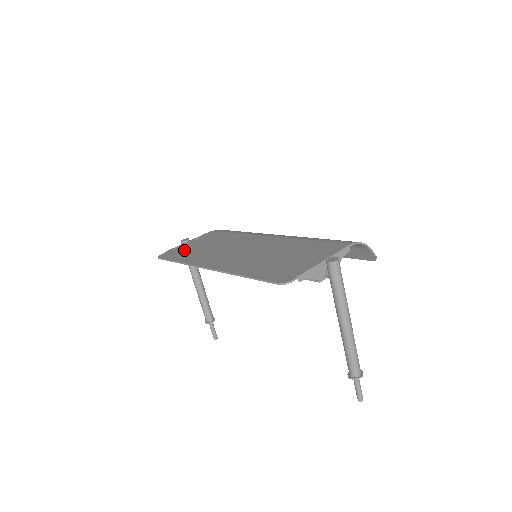
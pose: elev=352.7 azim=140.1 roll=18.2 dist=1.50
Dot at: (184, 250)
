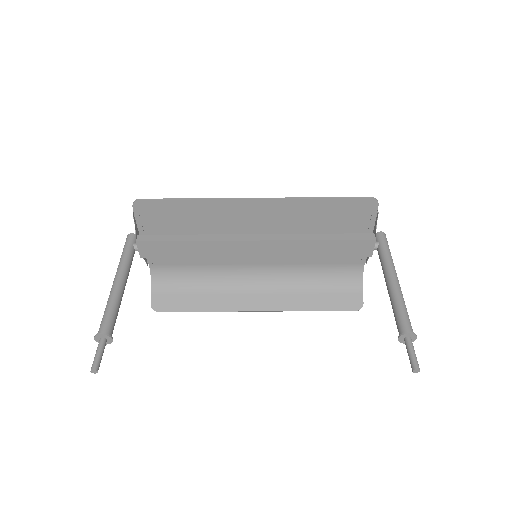
Dot at: (164, 220)
